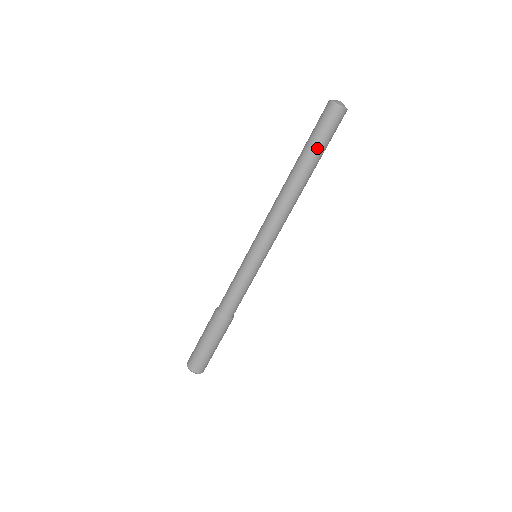
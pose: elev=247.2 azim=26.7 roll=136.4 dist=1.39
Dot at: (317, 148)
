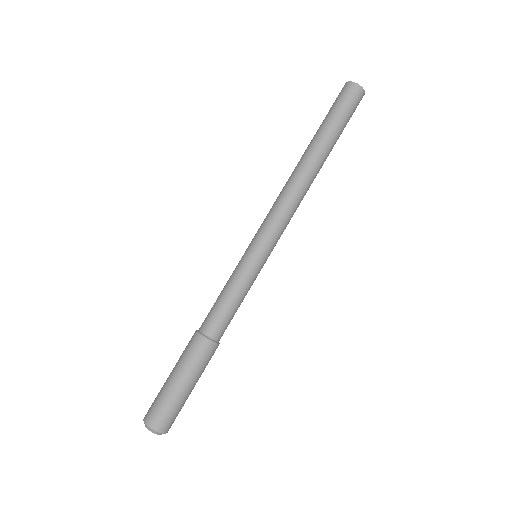
Dot at: (337, 128)
